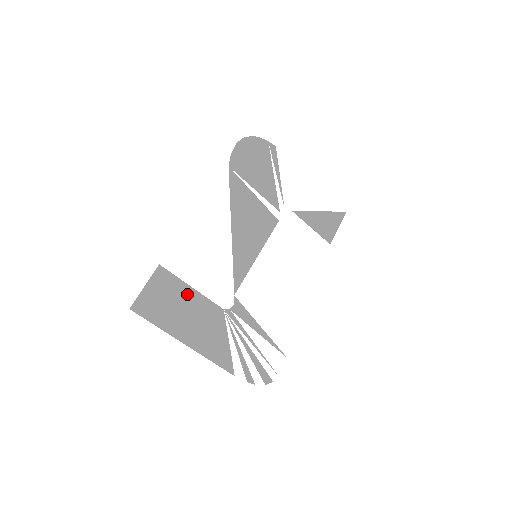
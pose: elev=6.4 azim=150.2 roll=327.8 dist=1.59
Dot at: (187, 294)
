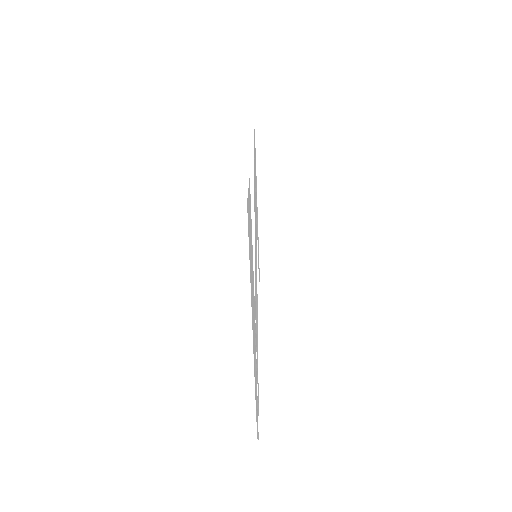
Dot at: occluded
